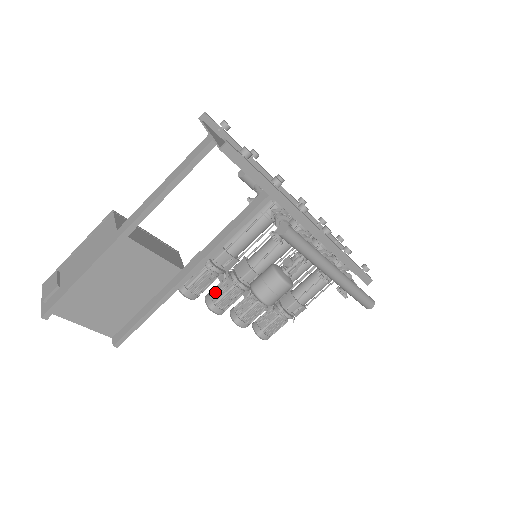
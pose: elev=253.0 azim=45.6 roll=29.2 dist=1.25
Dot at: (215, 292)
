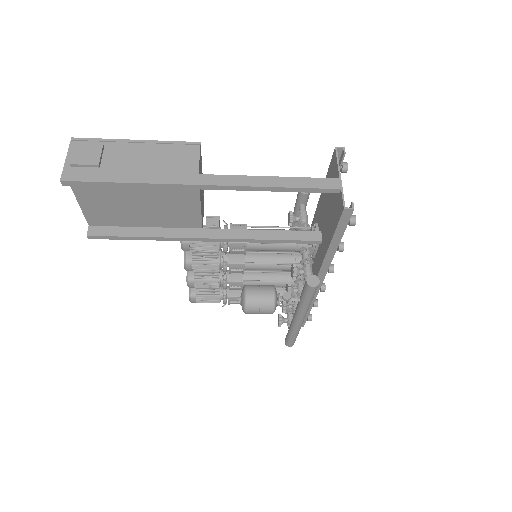
Dot at: (200, 253)
